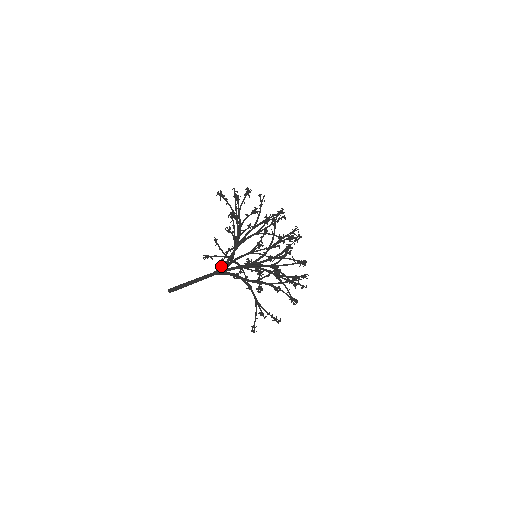
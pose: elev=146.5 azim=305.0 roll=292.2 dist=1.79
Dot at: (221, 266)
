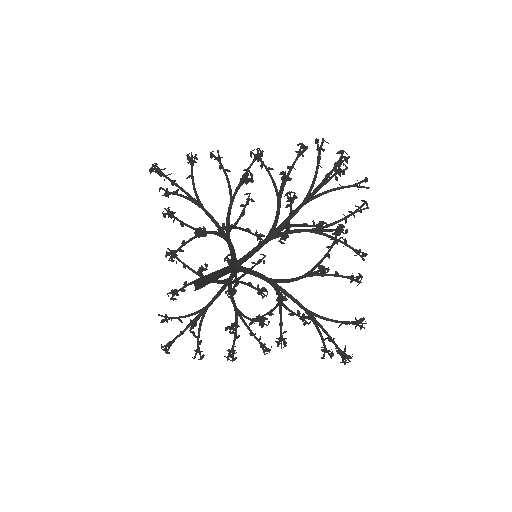
Dot at: (231, 258)
